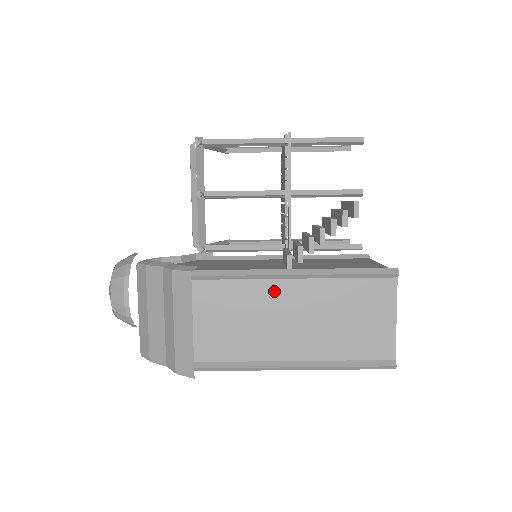
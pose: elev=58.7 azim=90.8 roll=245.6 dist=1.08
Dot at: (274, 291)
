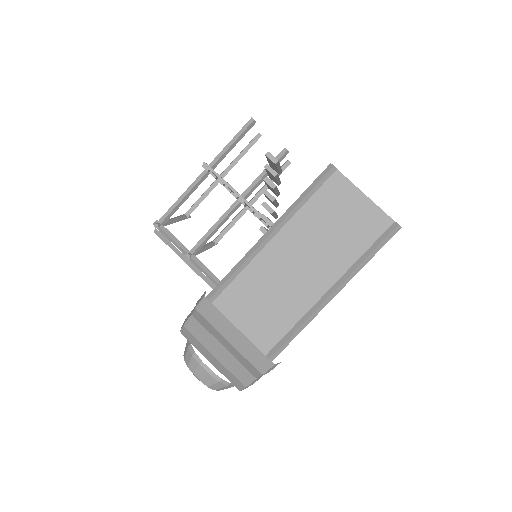
Dot at: (269, 258)
